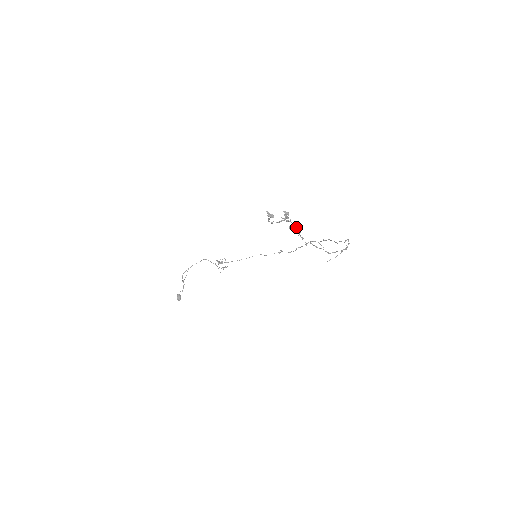
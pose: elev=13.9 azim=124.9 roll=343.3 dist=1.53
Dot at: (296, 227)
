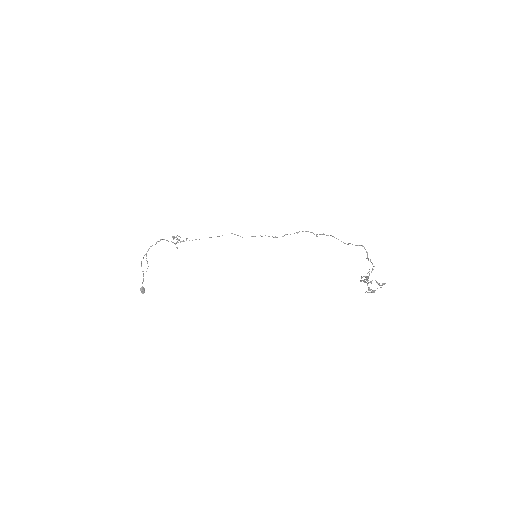
Dot at: (366, 277)
